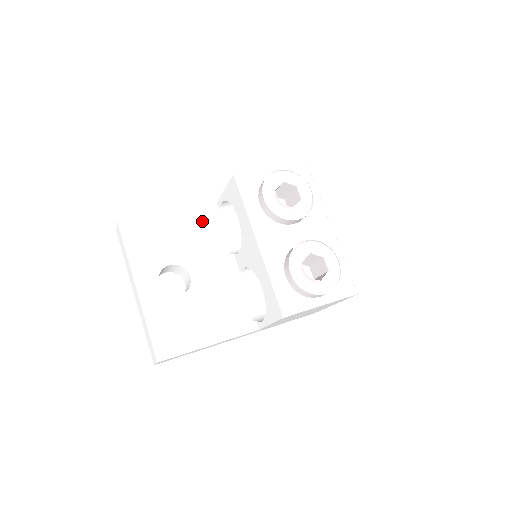
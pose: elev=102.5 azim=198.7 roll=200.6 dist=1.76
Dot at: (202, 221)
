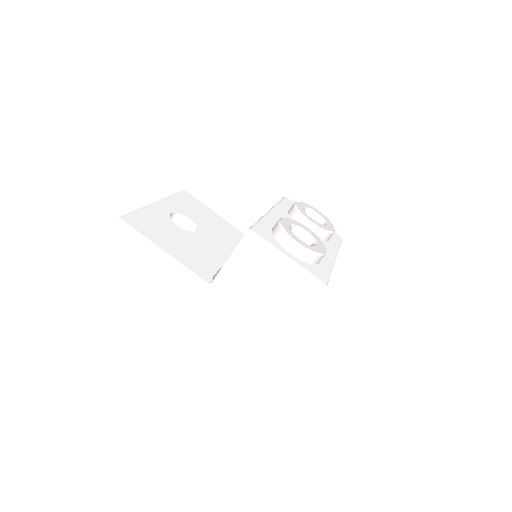
Dot at: (235, 234)
